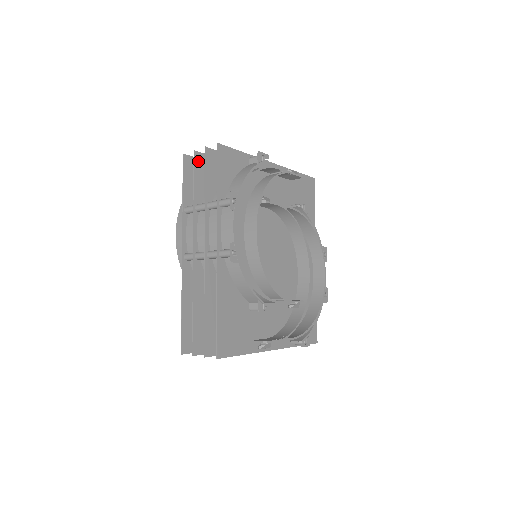
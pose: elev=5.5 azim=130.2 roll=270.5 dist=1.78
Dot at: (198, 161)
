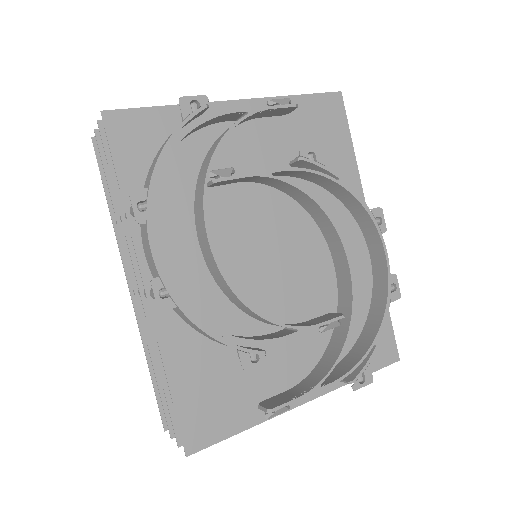
Dot at: occluded
